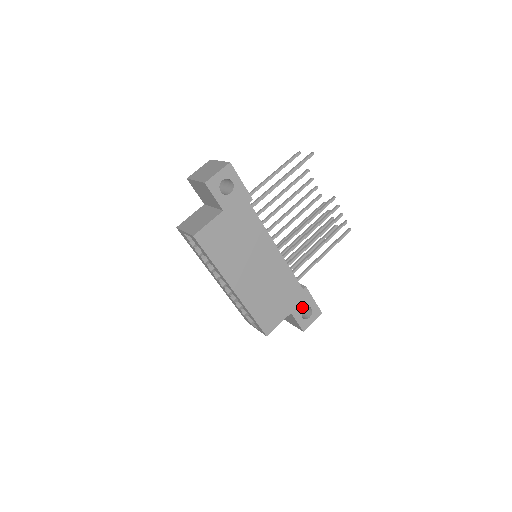
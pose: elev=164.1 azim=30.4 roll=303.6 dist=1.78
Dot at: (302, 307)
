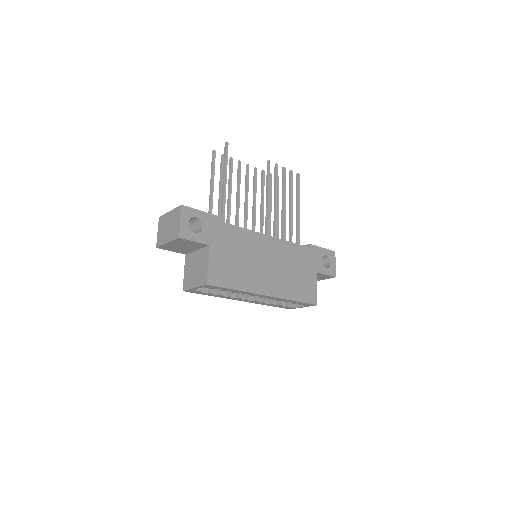
Dot at: (320, 261)
